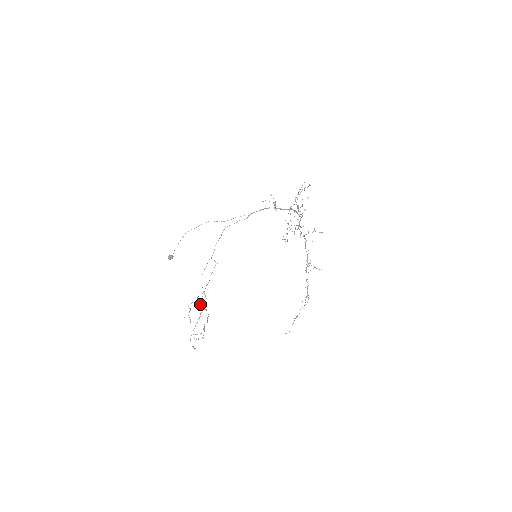
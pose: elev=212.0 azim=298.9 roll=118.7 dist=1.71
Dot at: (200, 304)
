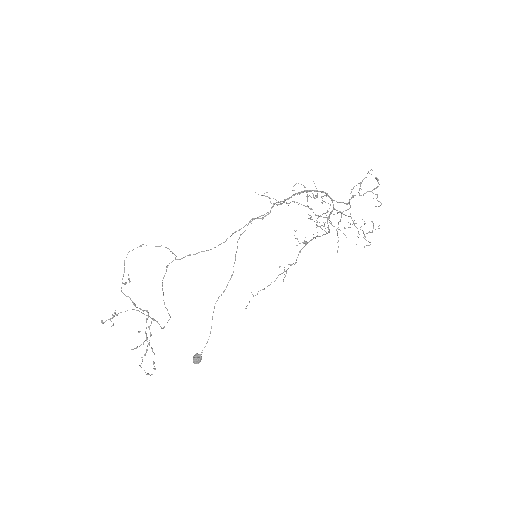
Dot at: (135, 305)
